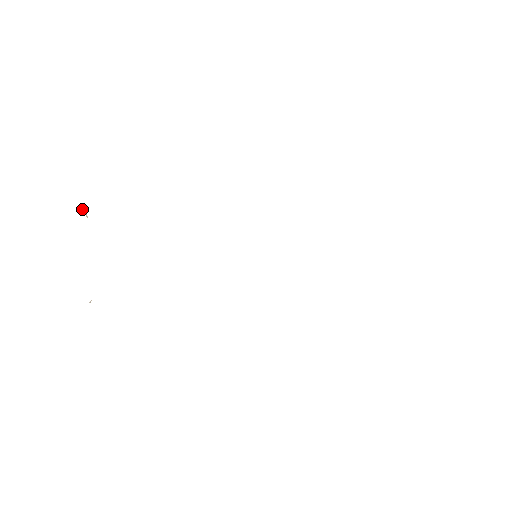
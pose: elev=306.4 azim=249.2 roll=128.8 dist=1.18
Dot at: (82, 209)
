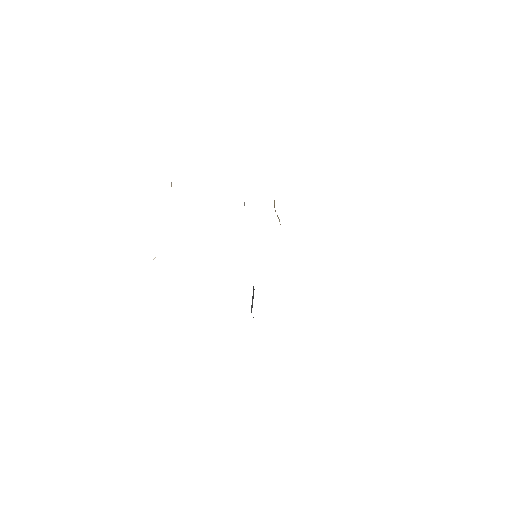
Dot at: occluded
